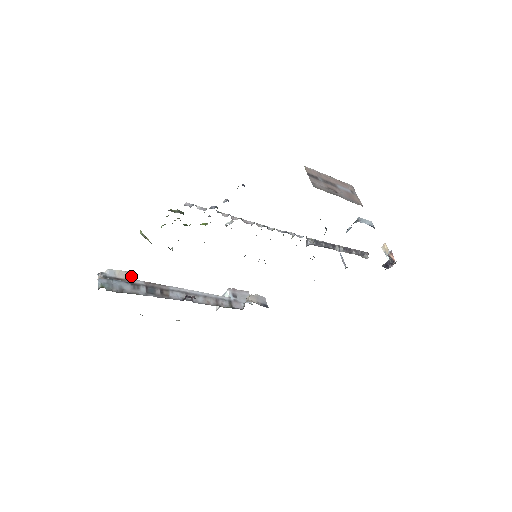
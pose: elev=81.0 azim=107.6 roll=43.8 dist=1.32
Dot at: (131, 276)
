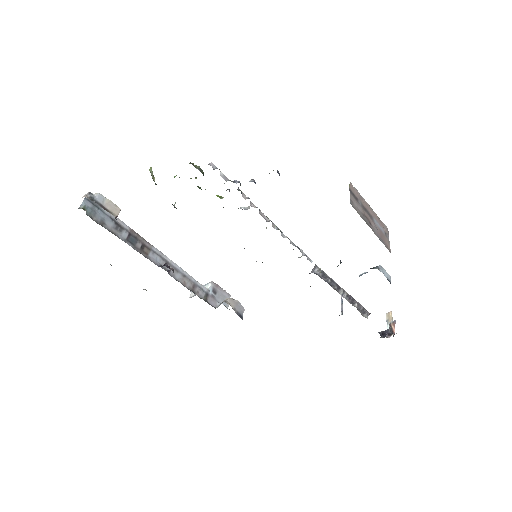
Dot at: (119, 212)
